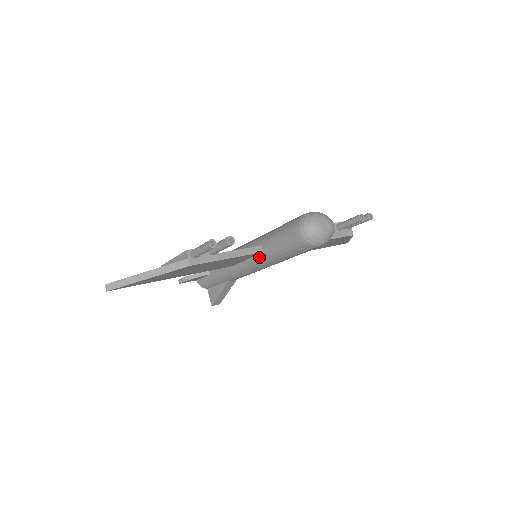
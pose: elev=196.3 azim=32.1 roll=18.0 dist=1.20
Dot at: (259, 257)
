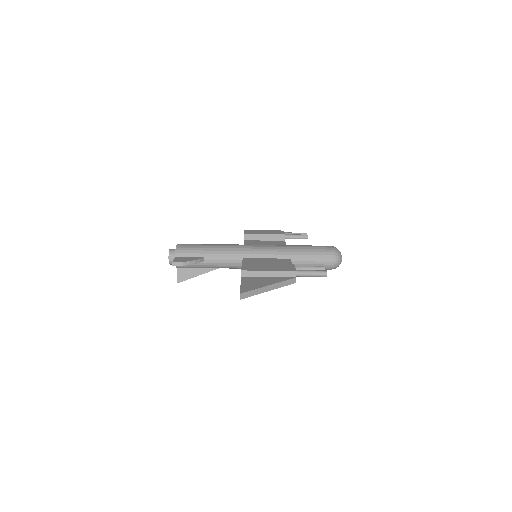
Dot at: occluded
